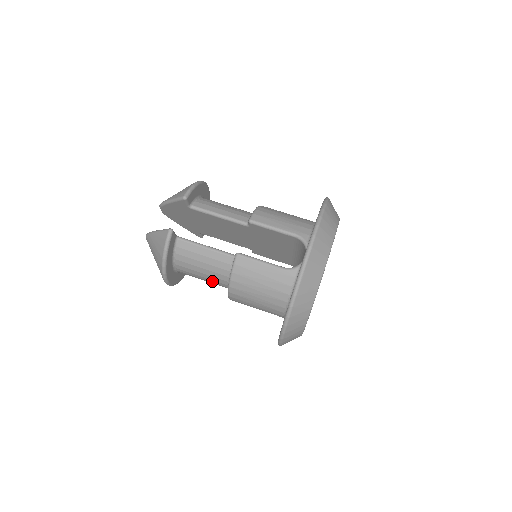
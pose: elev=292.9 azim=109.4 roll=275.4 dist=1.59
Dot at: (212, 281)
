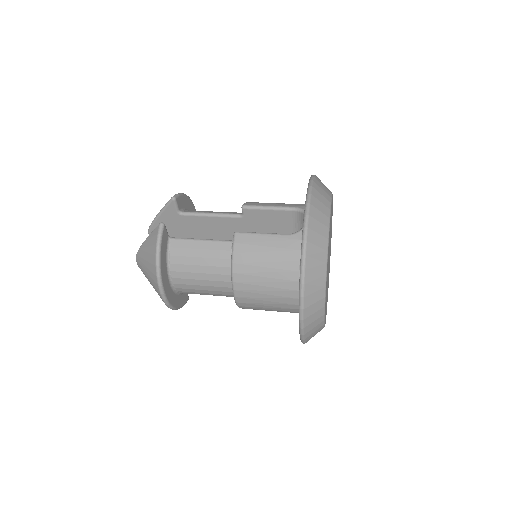
Dot at: (213, 283)
